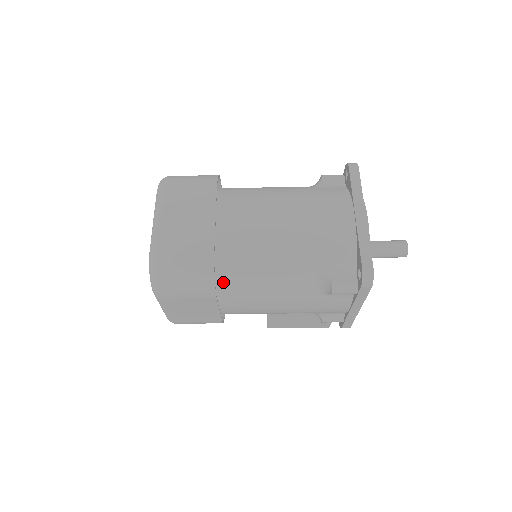
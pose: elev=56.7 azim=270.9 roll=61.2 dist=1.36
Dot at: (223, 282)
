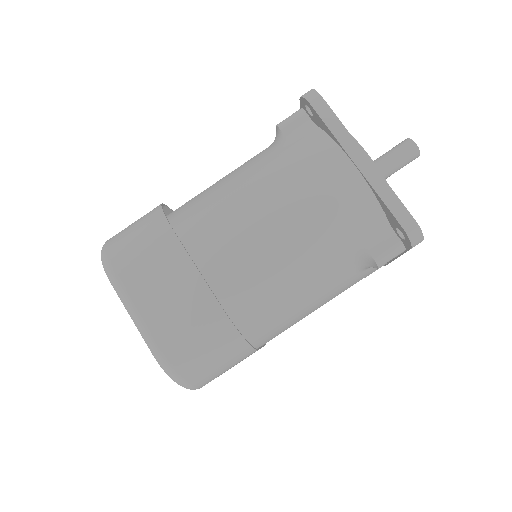
Dot at: (253, 330)
